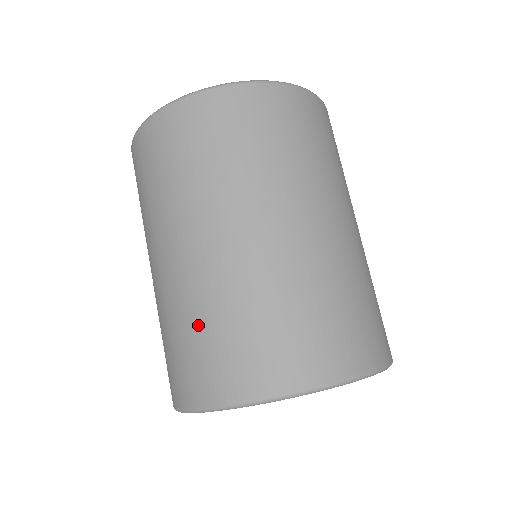
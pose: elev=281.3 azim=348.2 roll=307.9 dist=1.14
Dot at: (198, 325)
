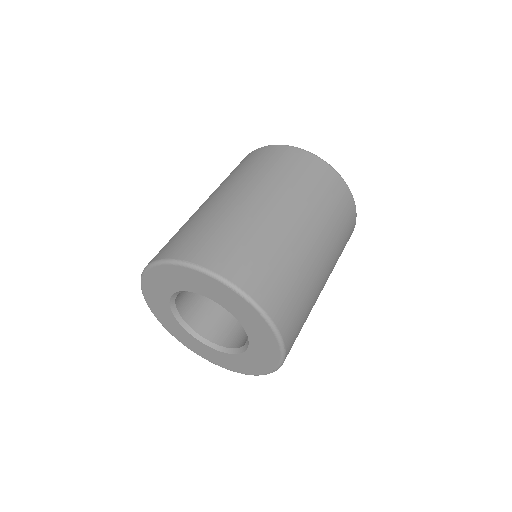
Dot at: occluded
